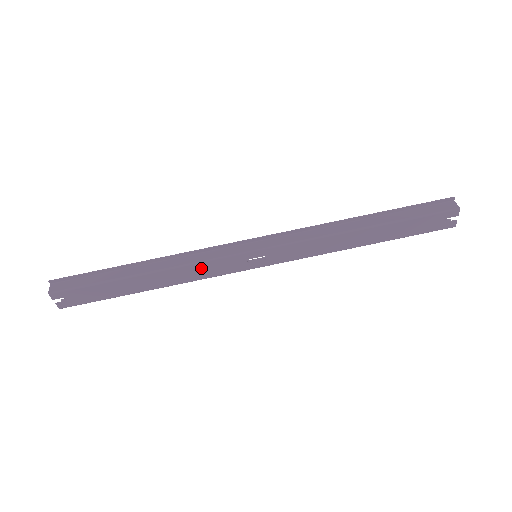
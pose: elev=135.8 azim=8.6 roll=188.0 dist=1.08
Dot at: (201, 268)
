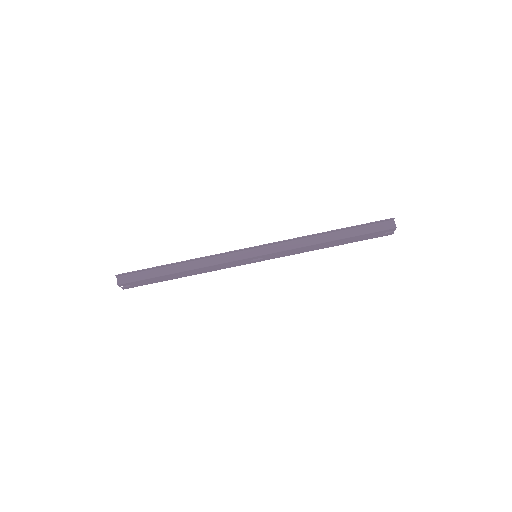
Dot at: (219, 266)
